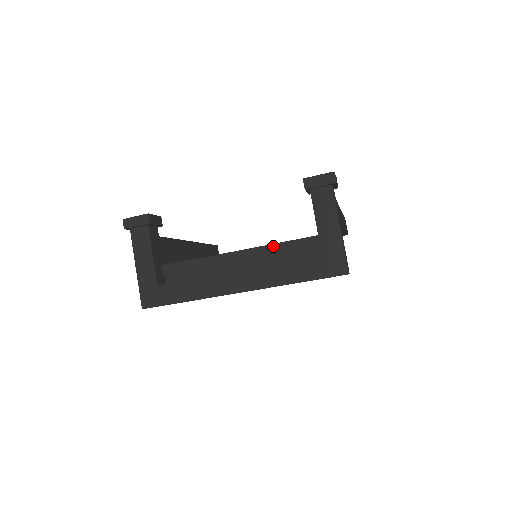
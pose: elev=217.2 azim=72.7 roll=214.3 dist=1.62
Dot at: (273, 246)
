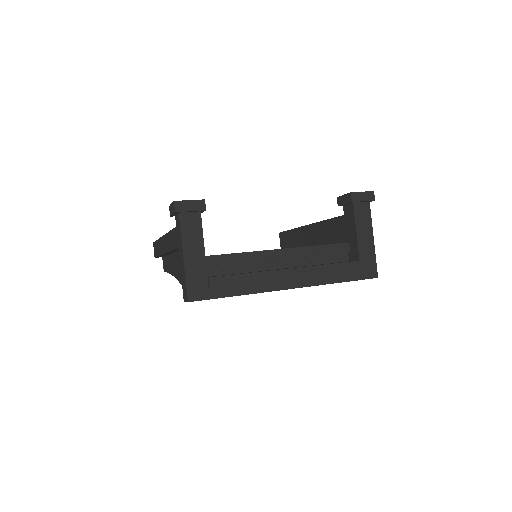
Dot at: (312, 248)
